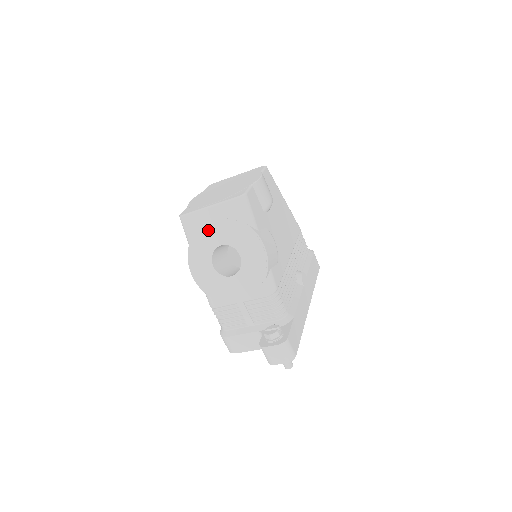
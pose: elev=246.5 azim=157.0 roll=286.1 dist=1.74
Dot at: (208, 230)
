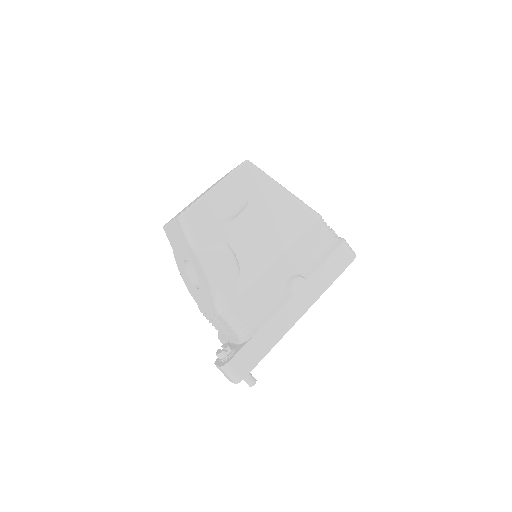
Dot at: (176, 244)
